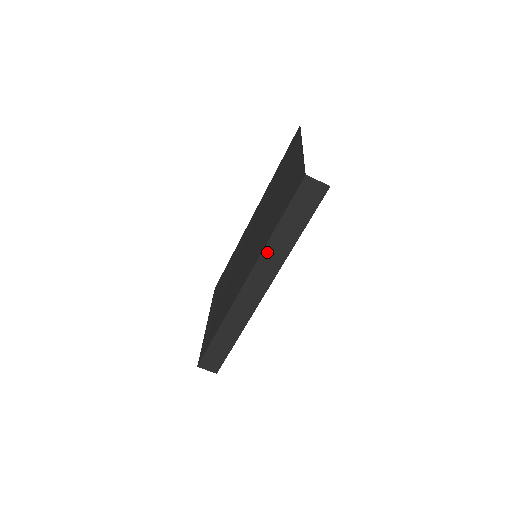
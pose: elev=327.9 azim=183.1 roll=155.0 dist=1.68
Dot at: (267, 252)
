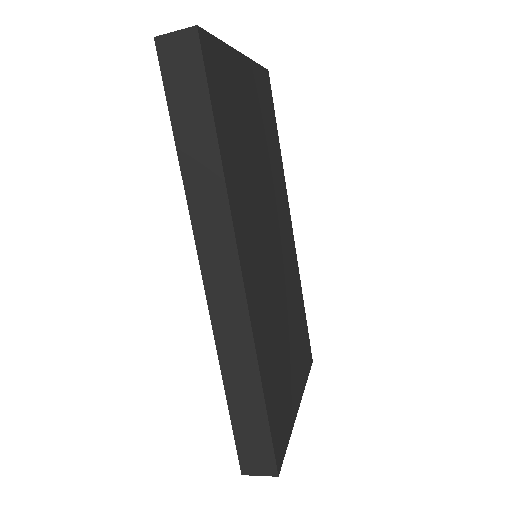
Dot at: (194, 200)
